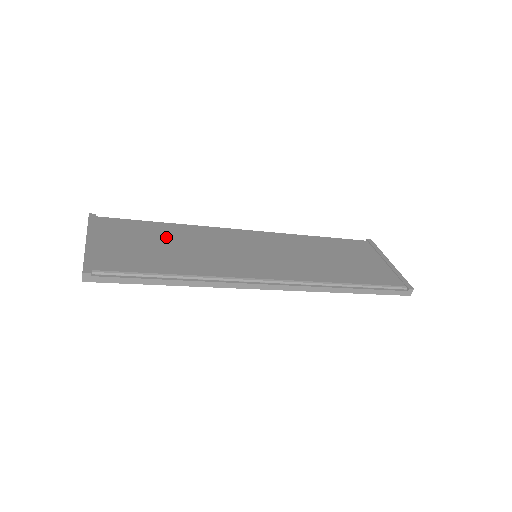
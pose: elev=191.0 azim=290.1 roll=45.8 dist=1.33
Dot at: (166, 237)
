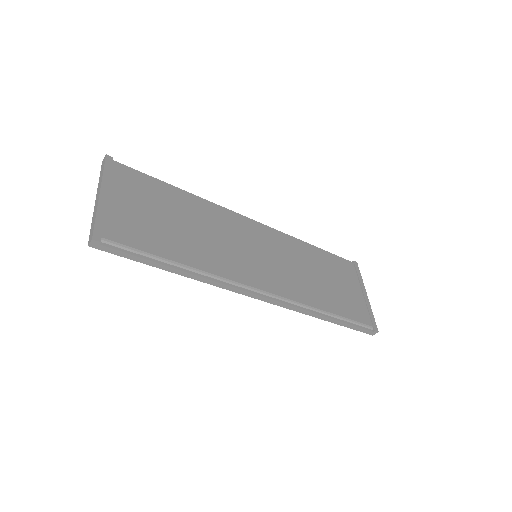
Dot at: (178, 210)
